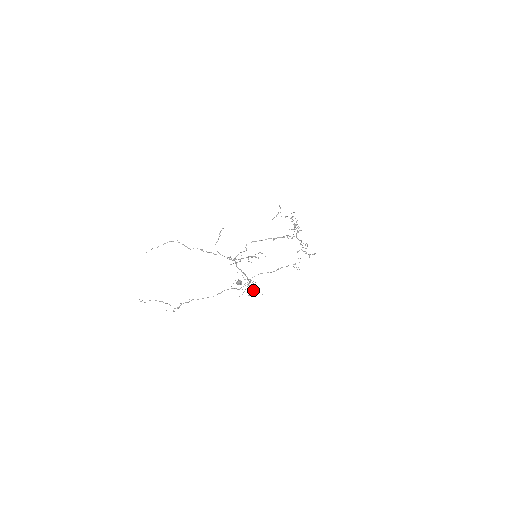
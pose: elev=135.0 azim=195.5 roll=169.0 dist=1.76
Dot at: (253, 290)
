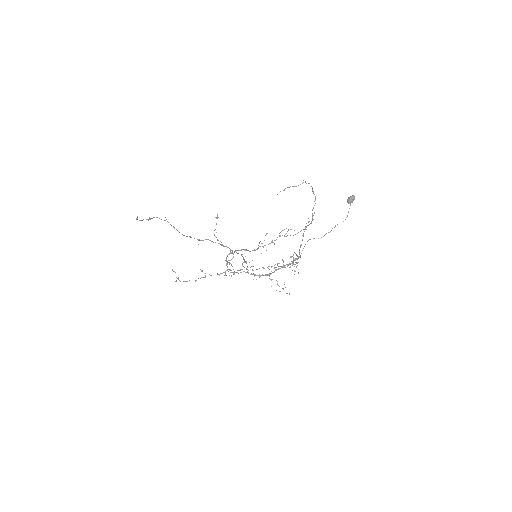
Dot at: occluded
